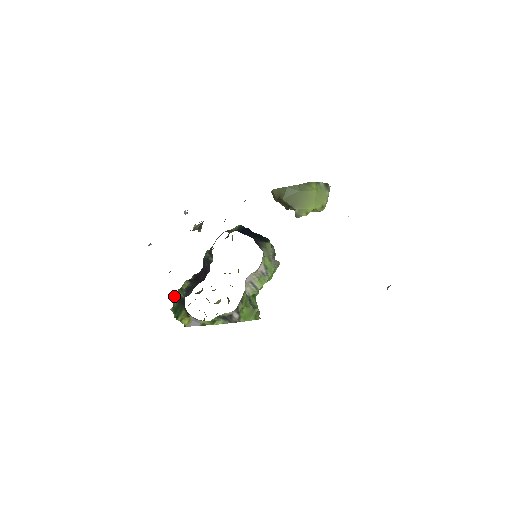
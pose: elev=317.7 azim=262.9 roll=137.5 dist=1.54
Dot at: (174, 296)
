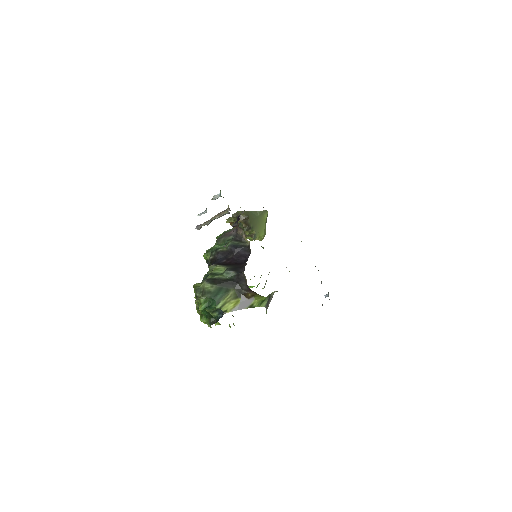
Dot at: (207, 281)
